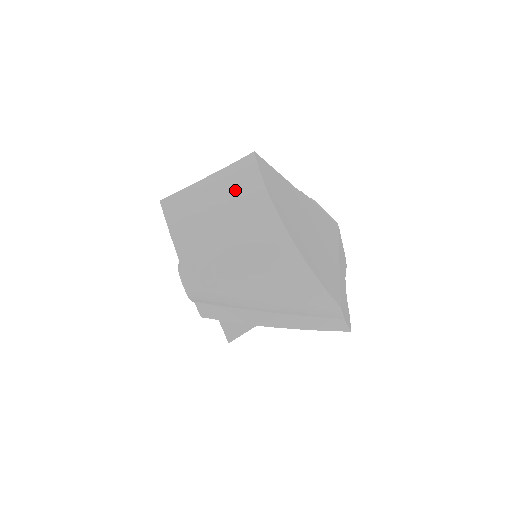
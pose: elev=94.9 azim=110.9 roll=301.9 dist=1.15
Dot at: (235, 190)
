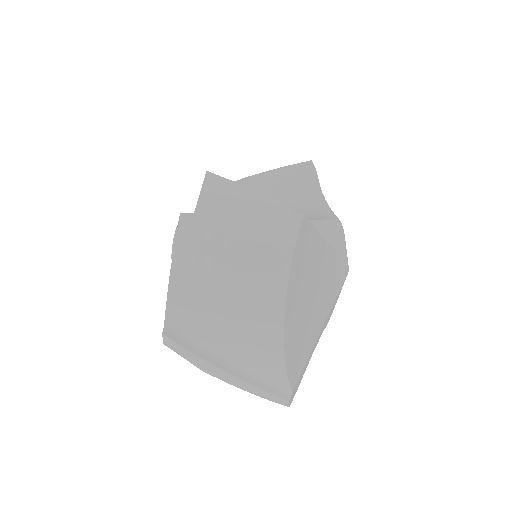
Dot at: (260, 250)
